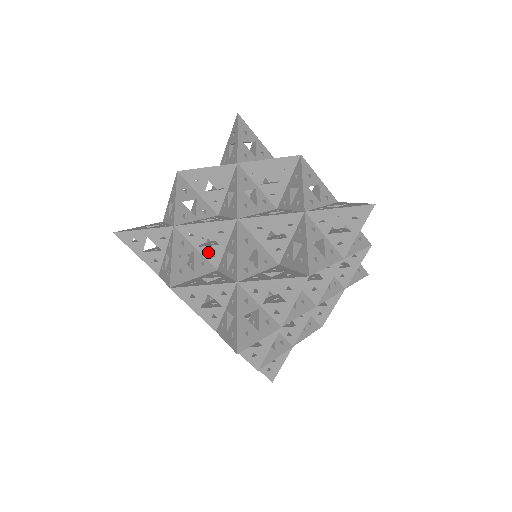
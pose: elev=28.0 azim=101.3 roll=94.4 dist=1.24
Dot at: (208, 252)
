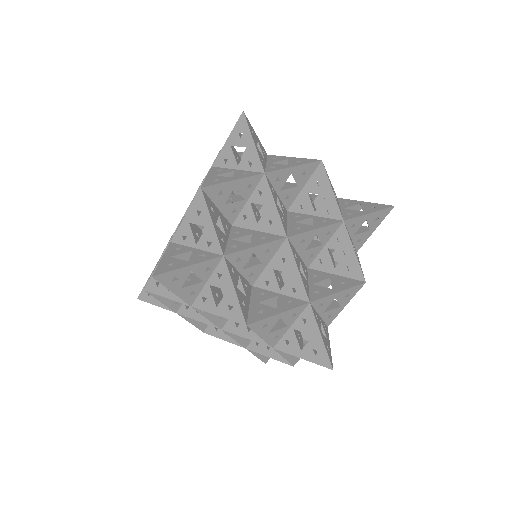
Dot at: occluded
